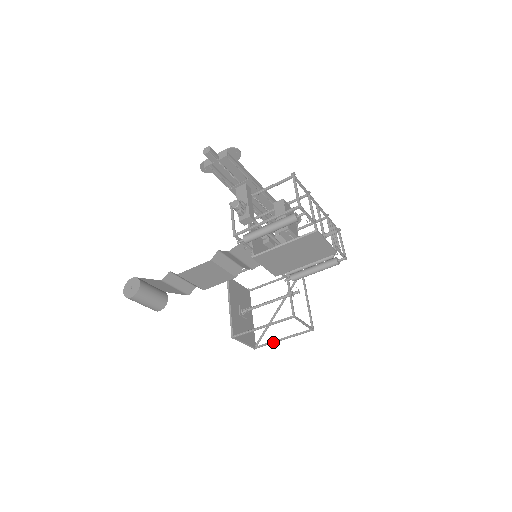
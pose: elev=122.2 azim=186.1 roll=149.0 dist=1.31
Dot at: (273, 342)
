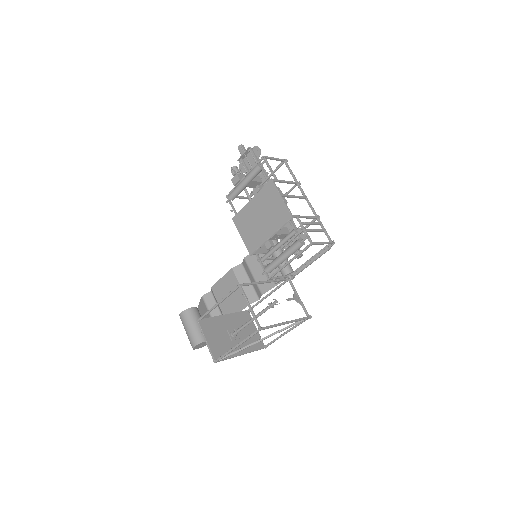
Dot at: (229, 350)
